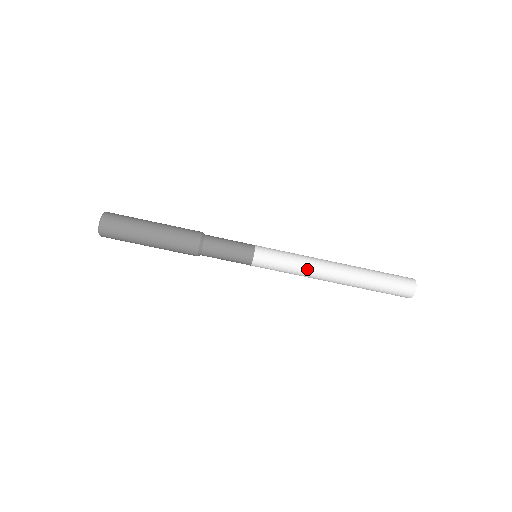
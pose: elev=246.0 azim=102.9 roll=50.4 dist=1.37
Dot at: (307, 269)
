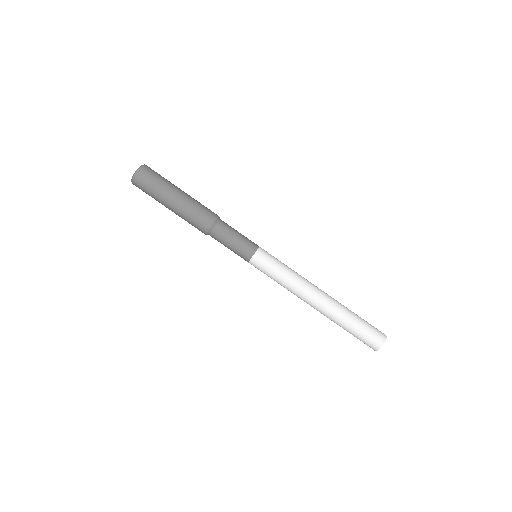
Dot at: (300, 277)
